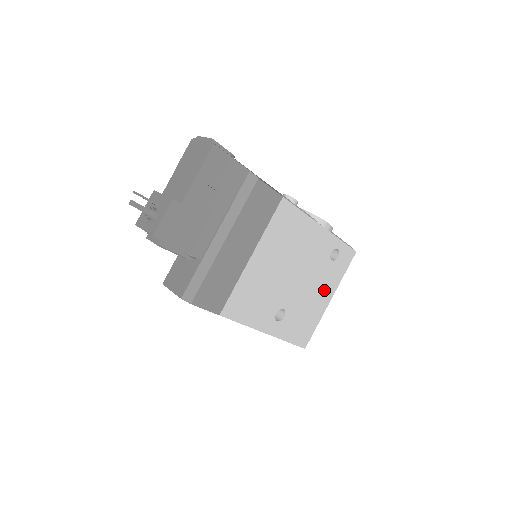
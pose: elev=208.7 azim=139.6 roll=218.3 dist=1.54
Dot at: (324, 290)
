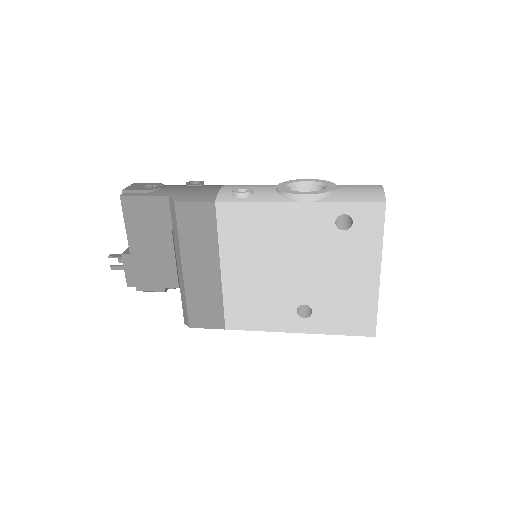
Dot at: (358, 267)
